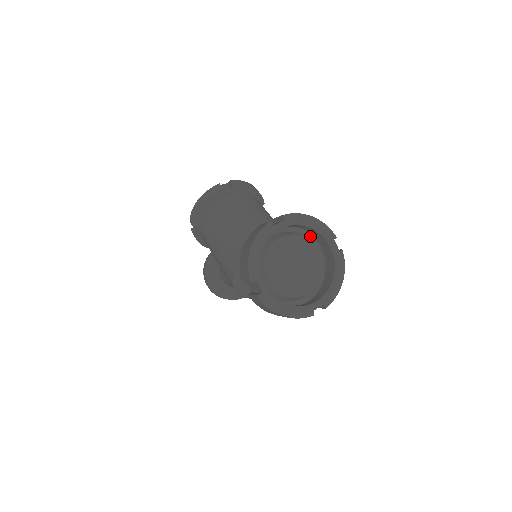
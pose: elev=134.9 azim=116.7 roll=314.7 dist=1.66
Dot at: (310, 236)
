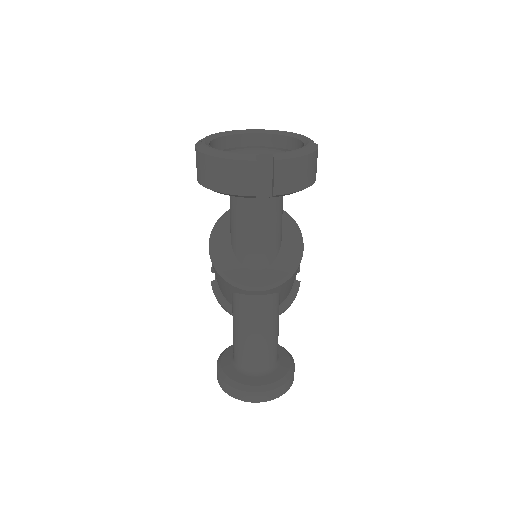
Dot at: occluded
